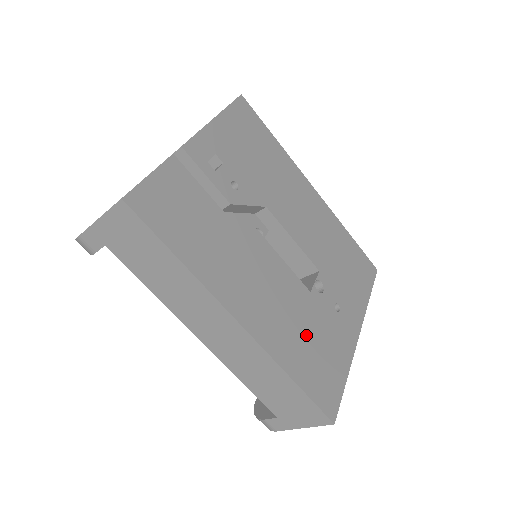
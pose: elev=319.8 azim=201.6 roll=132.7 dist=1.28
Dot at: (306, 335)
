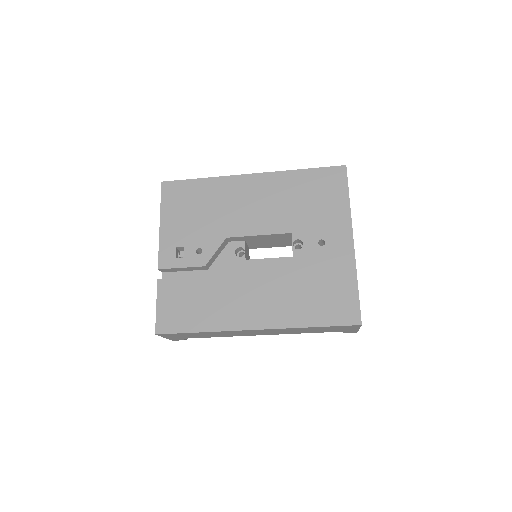
Dot at: (306, 289)
